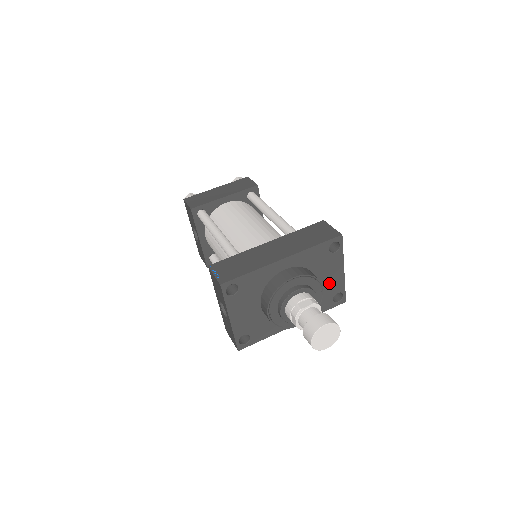
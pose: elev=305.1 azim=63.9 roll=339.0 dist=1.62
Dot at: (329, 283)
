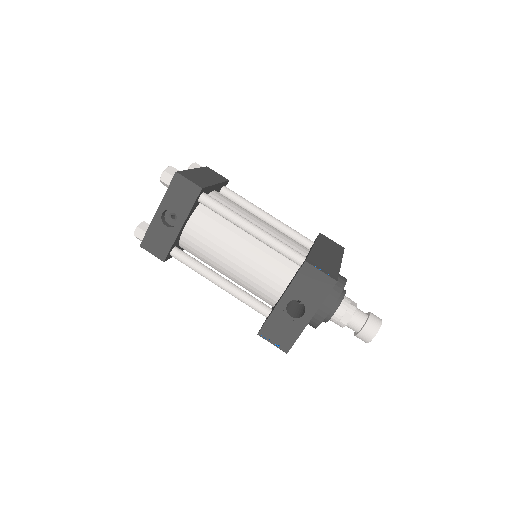
Dot at: occluded
